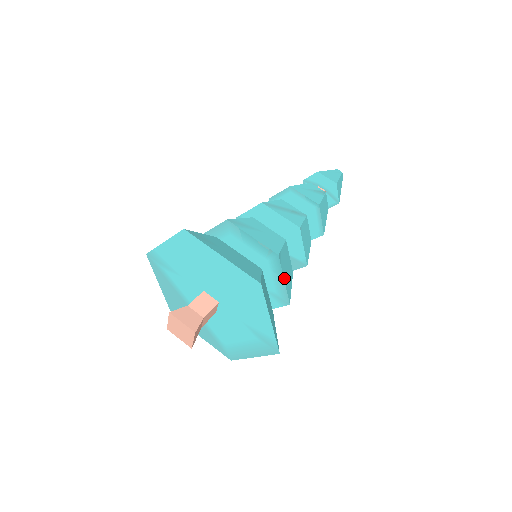
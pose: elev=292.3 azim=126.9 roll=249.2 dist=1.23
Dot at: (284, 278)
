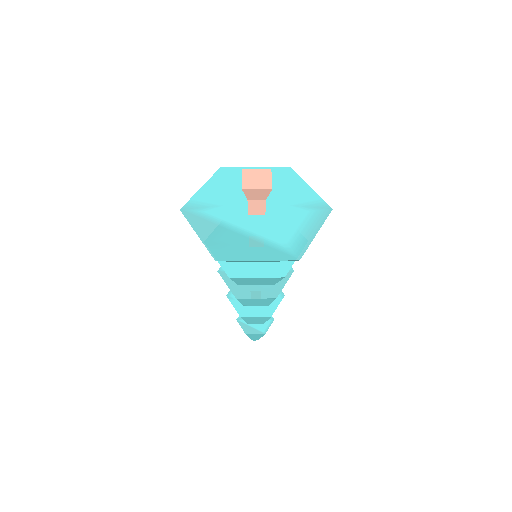
Dot at: occluded
